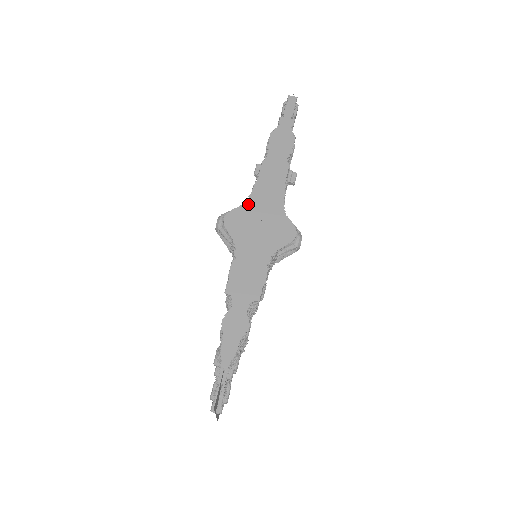
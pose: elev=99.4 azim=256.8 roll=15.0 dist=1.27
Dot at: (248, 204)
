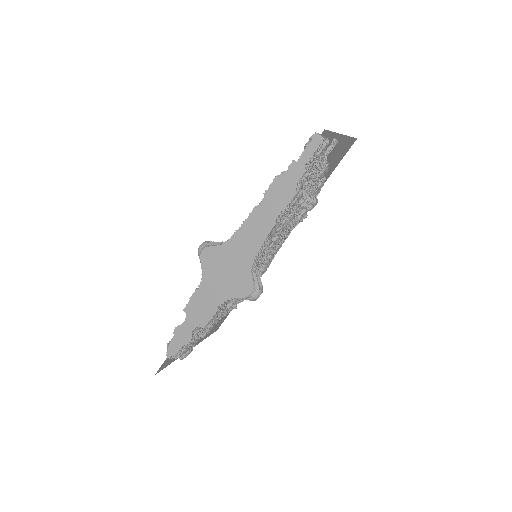
Dot at: (225, 247)
